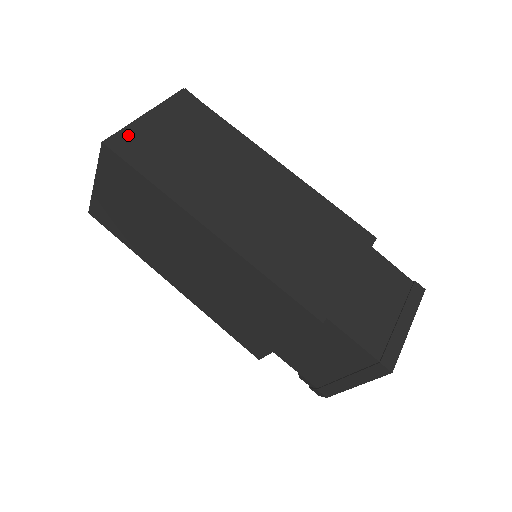
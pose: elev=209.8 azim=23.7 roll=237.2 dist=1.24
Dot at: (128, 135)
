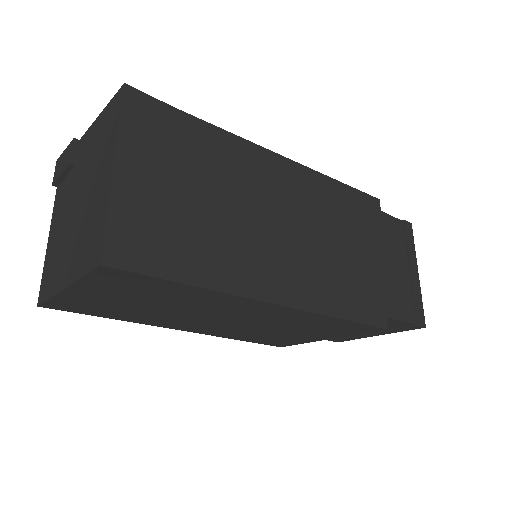
Dot at: (120, 227)
